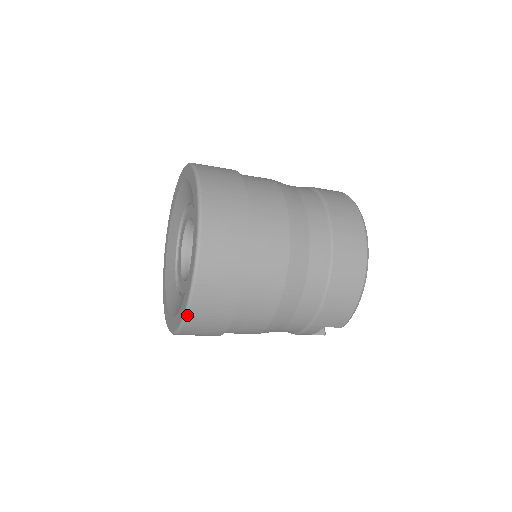
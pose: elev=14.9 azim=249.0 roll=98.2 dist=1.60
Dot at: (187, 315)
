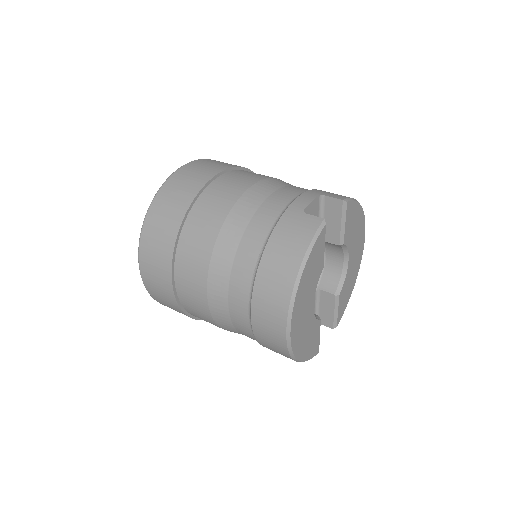
Dot at: occluded
